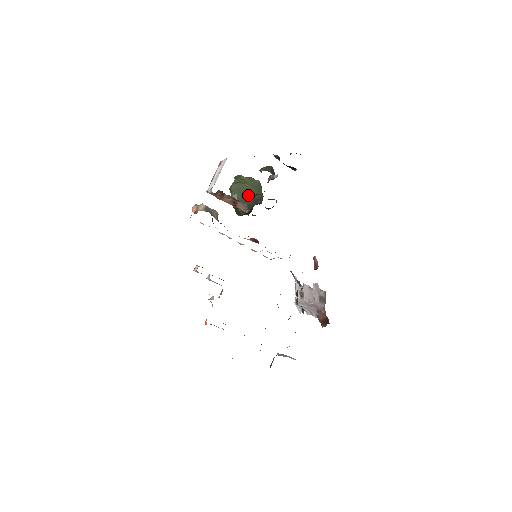
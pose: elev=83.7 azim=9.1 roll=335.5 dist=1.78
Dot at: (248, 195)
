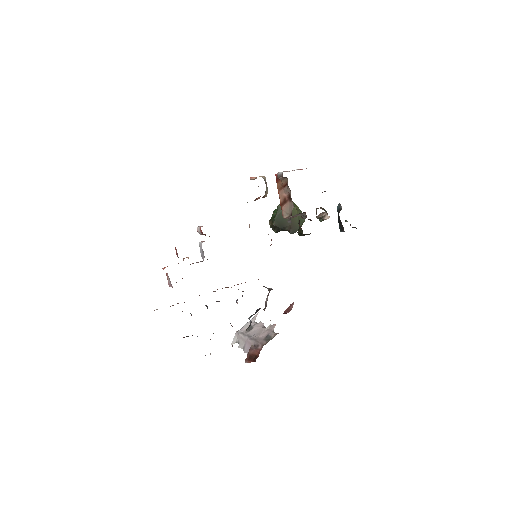
Dot at: occluded
